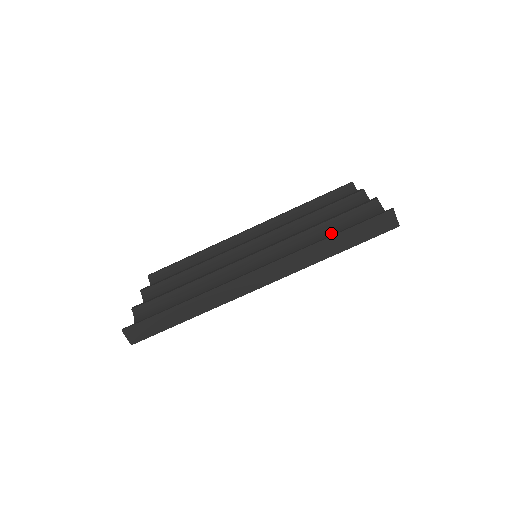
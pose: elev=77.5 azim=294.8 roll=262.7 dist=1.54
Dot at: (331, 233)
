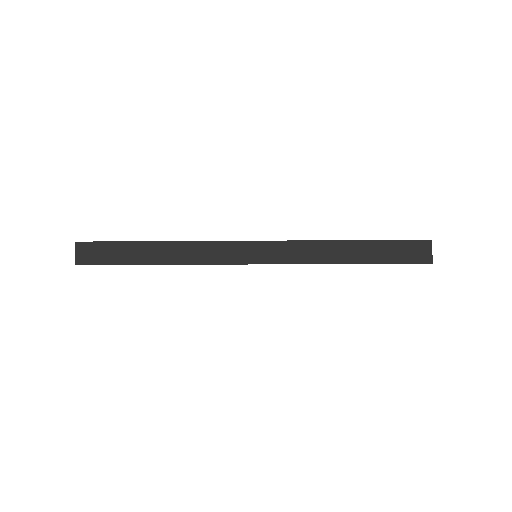
Dot at: occluded
